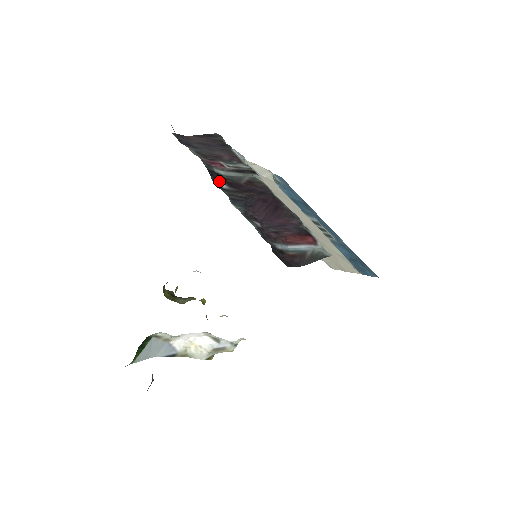
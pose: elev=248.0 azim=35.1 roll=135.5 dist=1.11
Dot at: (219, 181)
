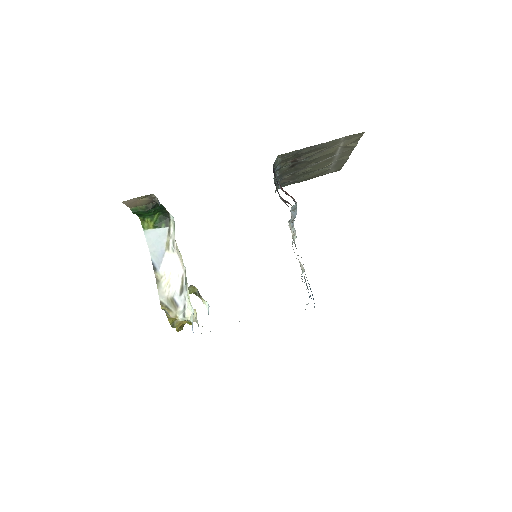
Dot at: occluded
